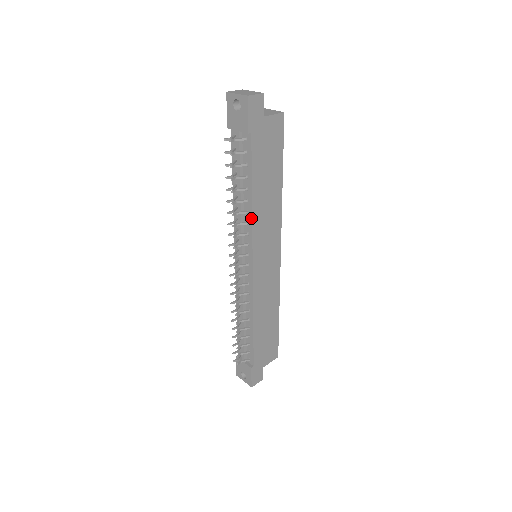
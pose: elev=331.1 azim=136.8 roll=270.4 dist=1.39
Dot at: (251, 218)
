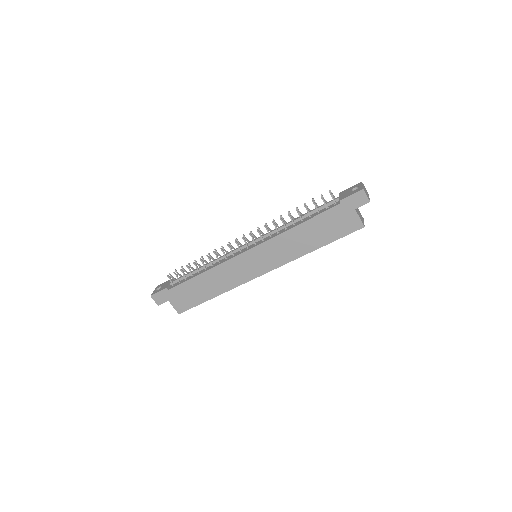
Dot at: (283, 232)
